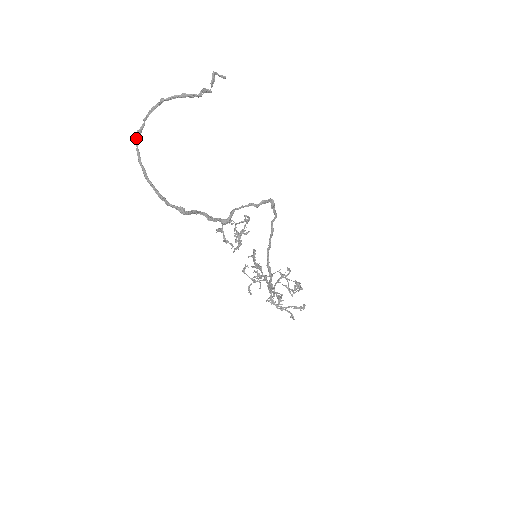
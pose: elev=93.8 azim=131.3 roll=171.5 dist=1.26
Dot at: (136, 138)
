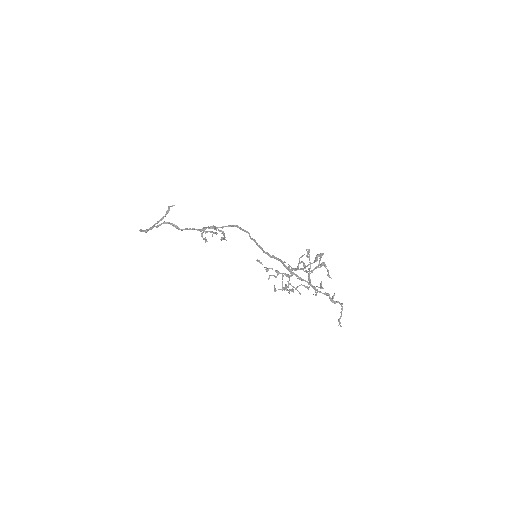
Dot at: occluded
